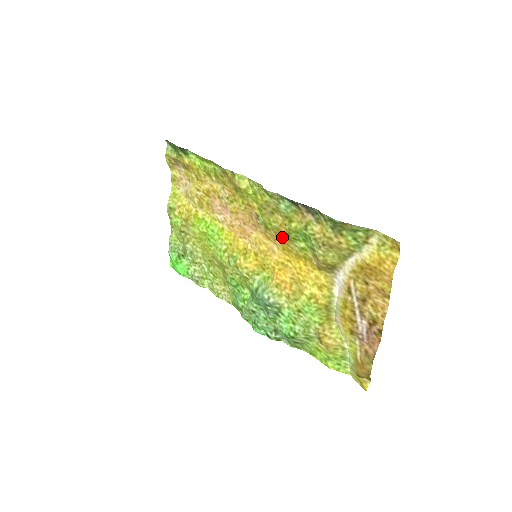
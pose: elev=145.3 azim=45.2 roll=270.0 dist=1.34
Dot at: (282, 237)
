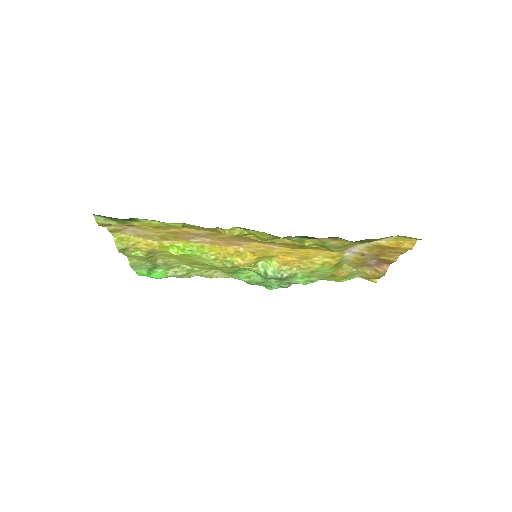
Dot at: (287, 245)
